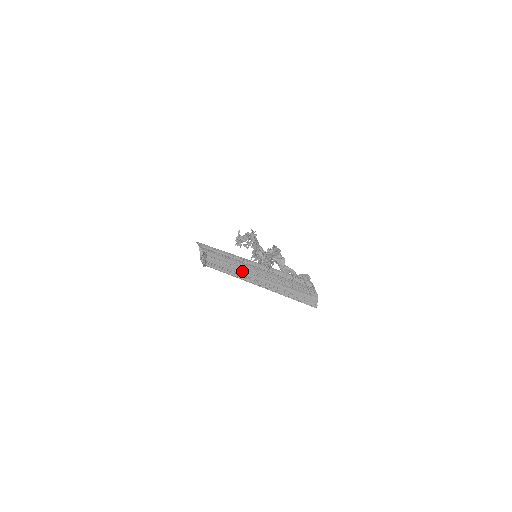
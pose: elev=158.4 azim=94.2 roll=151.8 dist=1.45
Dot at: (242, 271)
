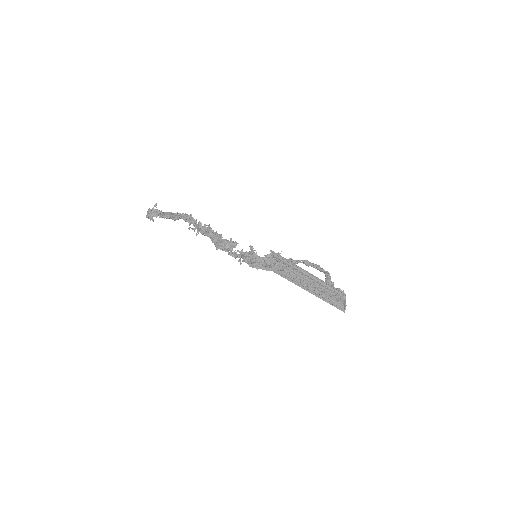
Dot at: (301, 280)
